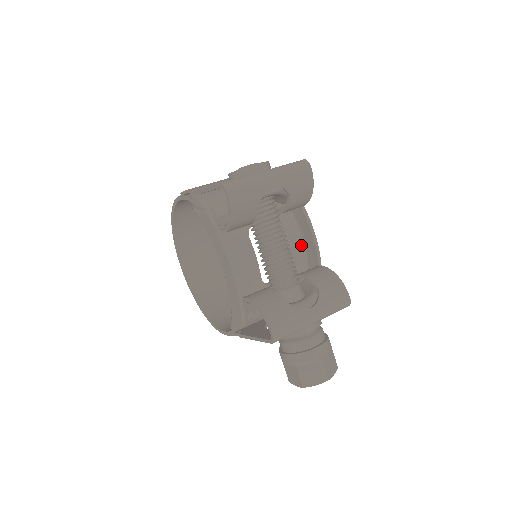
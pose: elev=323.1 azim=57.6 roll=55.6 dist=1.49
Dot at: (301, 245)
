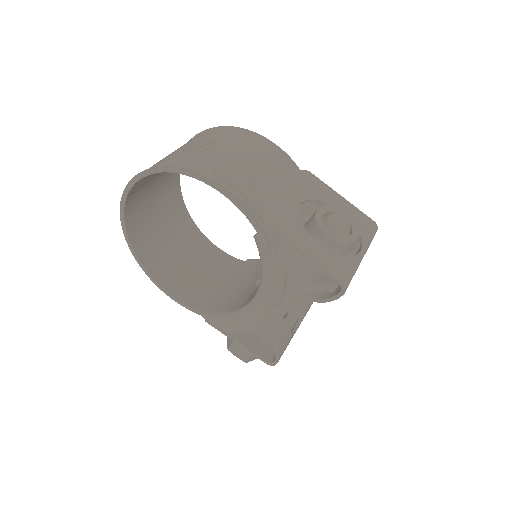
Dot at: occluded
